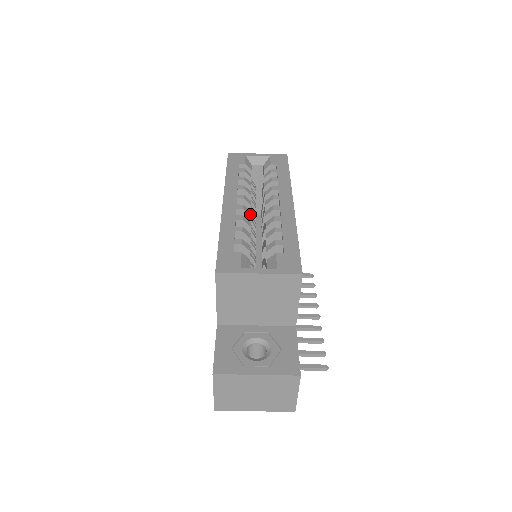
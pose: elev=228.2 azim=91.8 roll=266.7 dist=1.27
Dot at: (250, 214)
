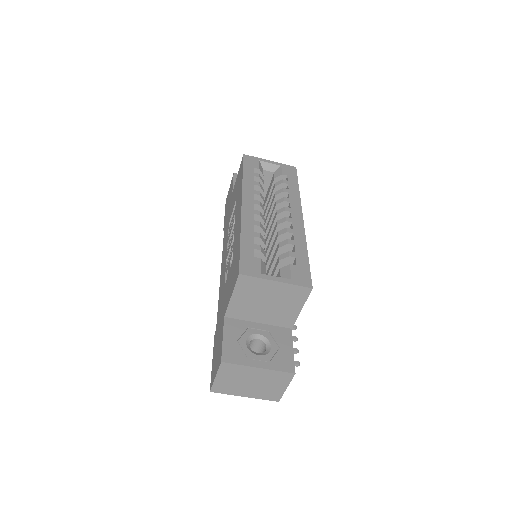
Dot at: (264, 221)
